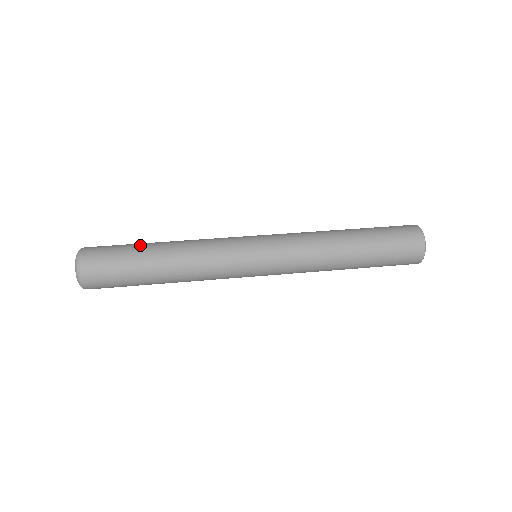
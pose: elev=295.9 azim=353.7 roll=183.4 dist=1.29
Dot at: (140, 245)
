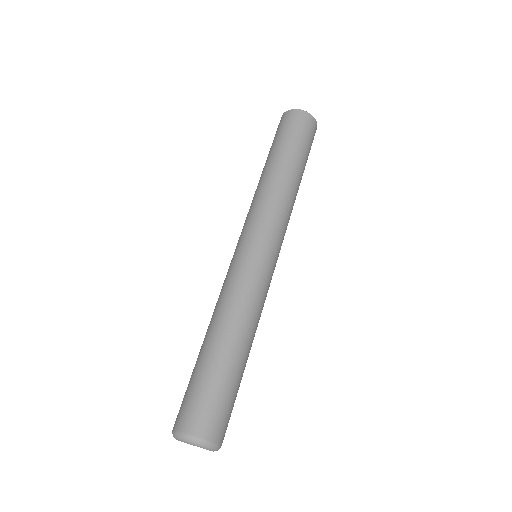
Dot at: (197, 363)
